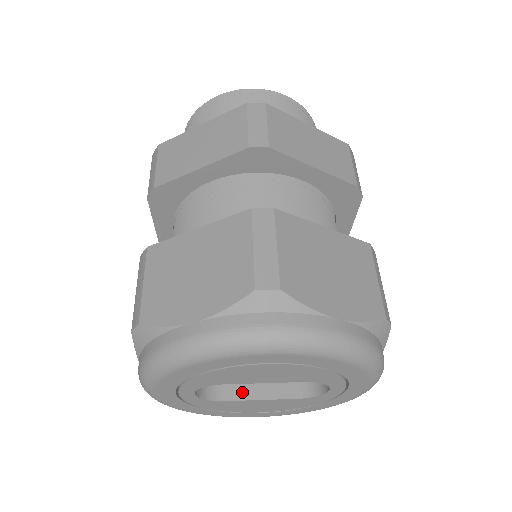
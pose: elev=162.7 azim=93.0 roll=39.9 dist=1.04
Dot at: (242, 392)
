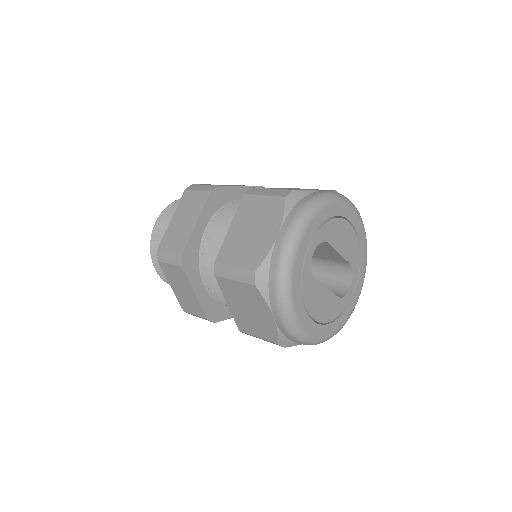
Dot at: occluded
